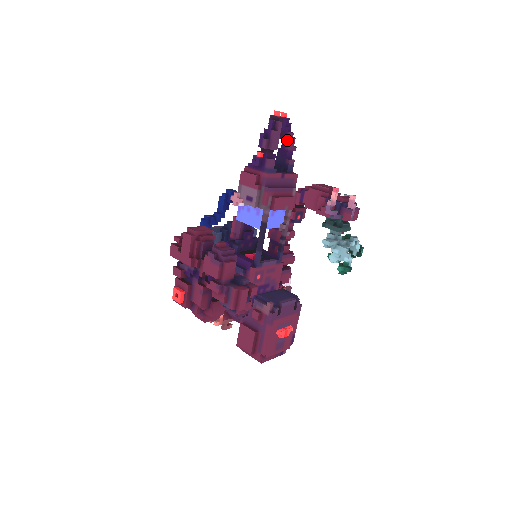
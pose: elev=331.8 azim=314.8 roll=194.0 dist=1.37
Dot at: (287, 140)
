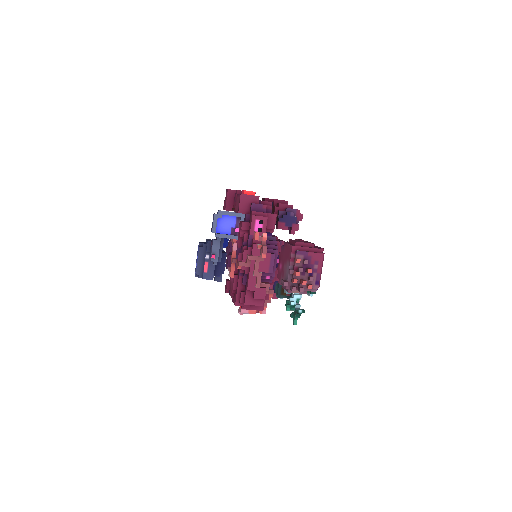
Dot at: occluded
